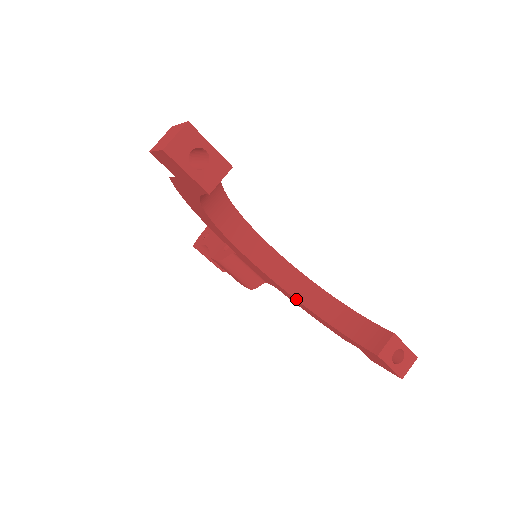
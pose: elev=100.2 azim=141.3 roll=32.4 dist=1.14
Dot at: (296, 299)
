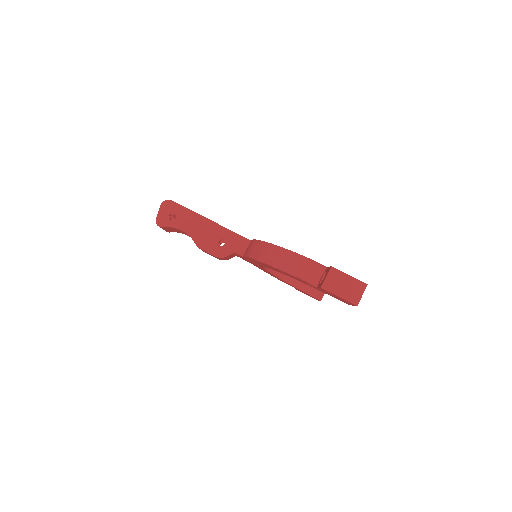
Dot at: (274, 275)
